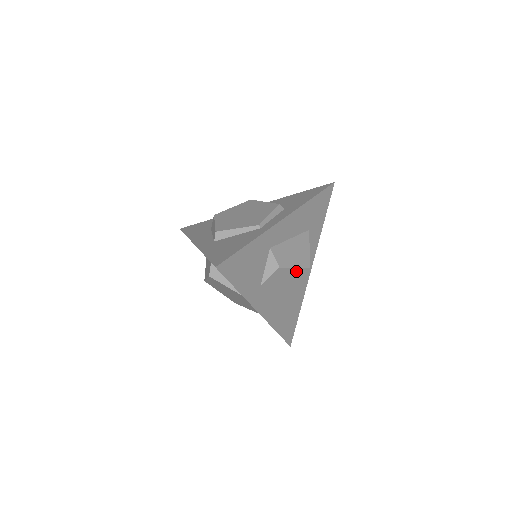
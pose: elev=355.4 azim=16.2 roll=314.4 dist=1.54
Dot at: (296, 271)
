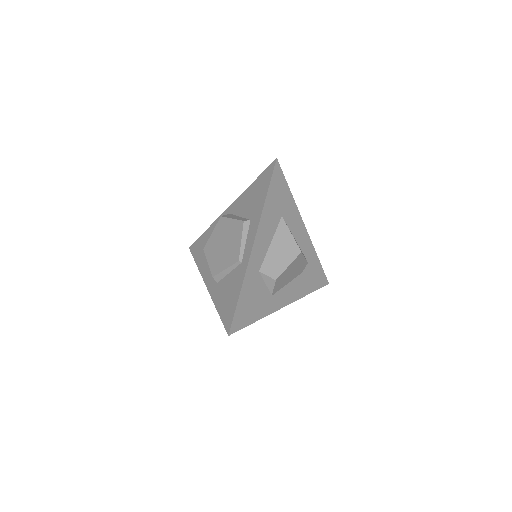
Dot at: (291, 265)
